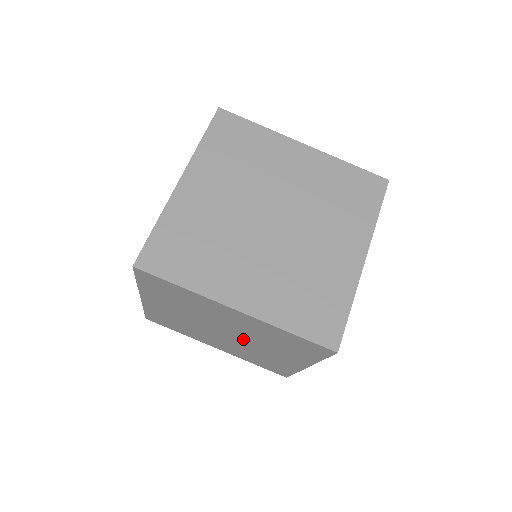
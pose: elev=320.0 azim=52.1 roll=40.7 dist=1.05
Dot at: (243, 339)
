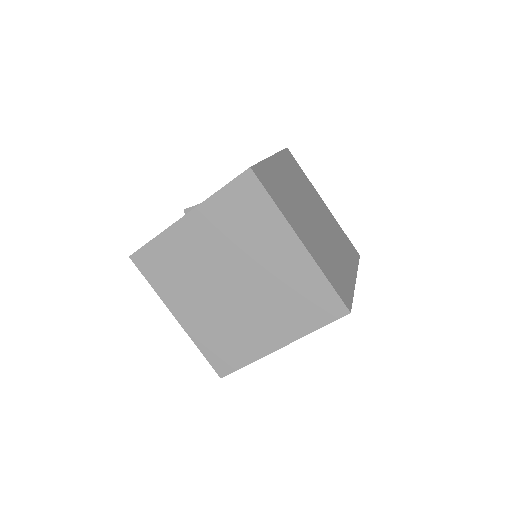
Dot at: (248, 295)
